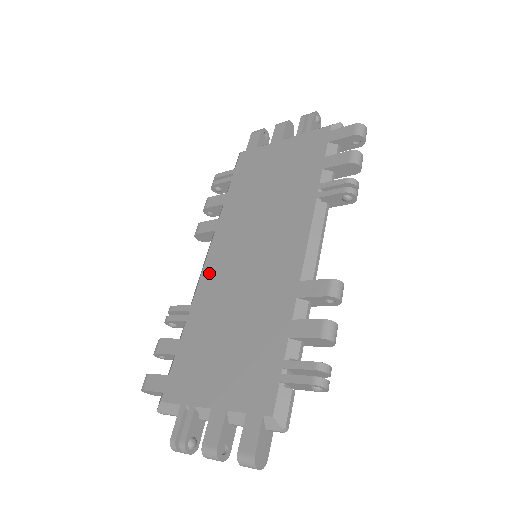
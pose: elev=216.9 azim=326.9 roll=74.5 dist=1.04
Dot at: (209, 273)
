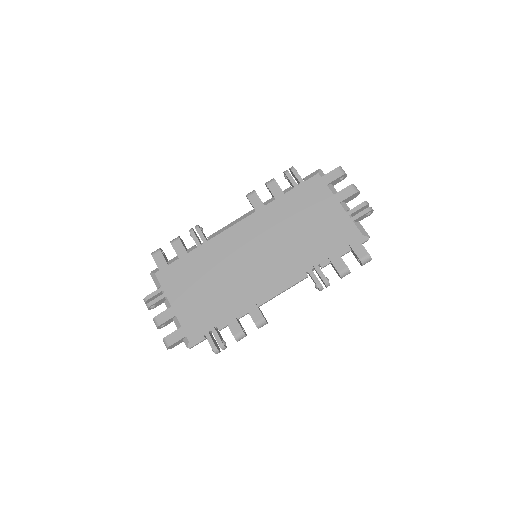
Dot at: (229, 235)
